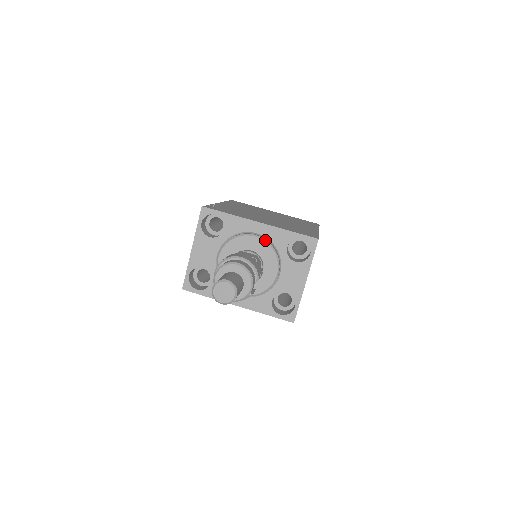
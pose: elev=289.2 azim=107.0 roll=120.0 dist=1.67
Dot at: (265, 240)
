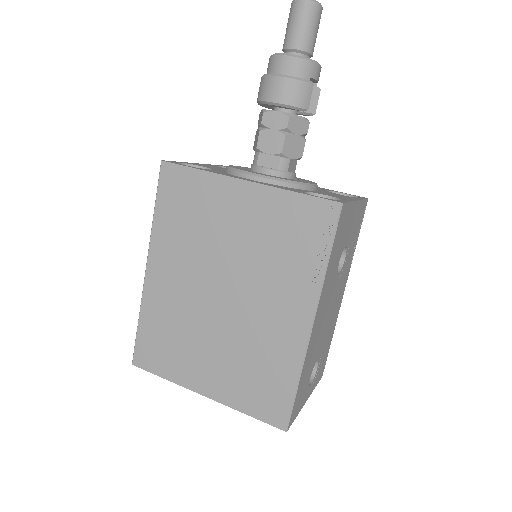
Dot at: occluded
